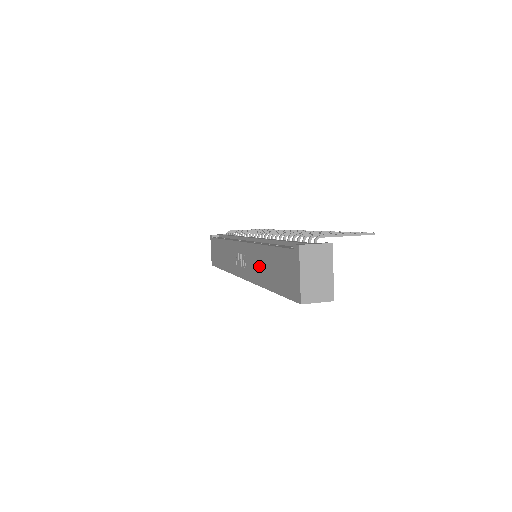
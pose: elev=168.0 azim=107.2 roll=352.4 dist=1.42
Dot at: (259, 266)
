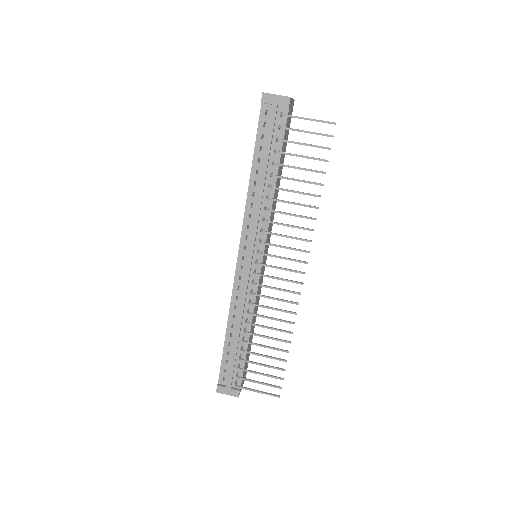
Dot at: occluded
